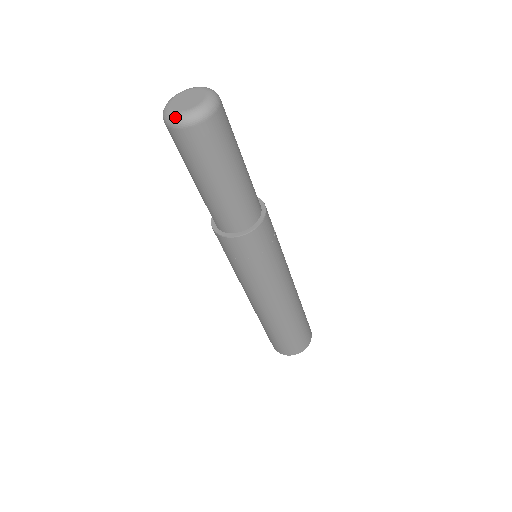
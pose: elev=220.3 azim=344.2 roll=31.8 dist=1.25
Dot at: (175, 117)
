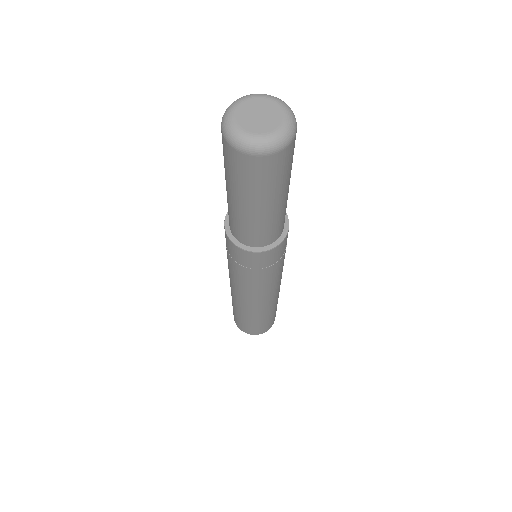
Dot at: (236, 135)
